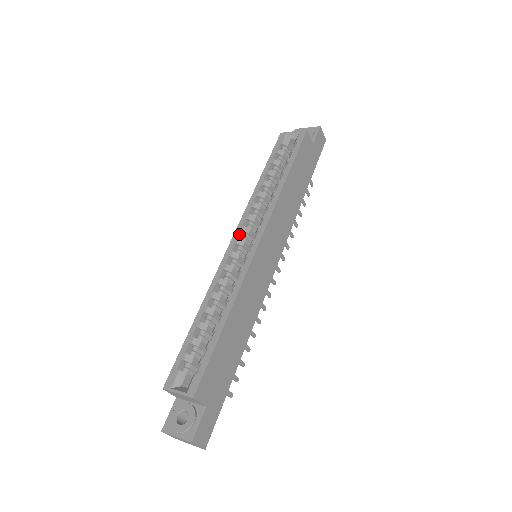
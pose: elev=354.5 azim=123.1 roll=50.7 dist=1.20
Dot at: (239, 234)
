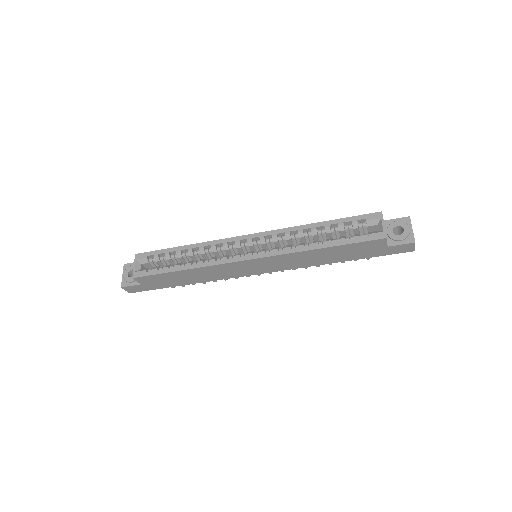
Dot at: (257, 237)
